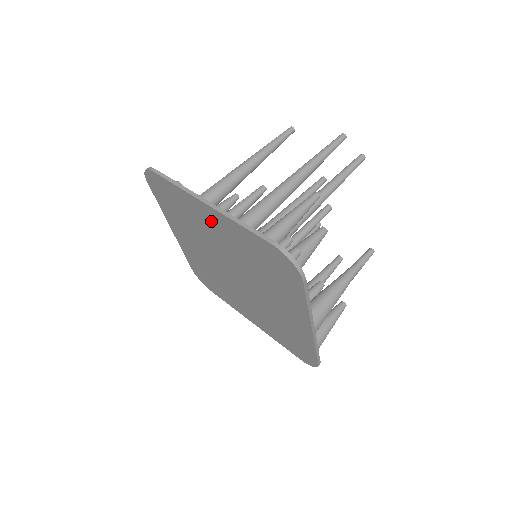
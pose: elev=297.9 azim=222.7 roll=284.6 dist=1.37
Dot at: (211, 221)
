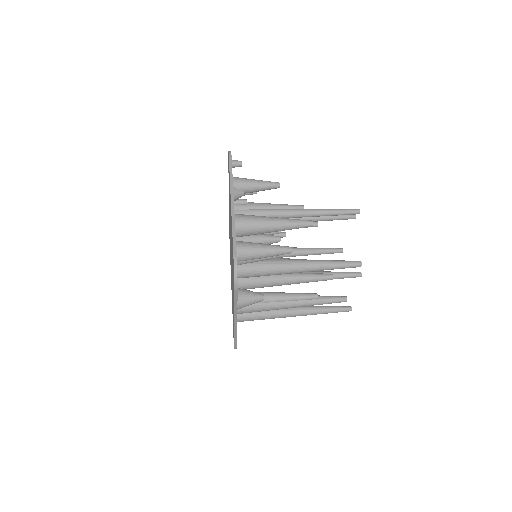
Dot at: occluded
